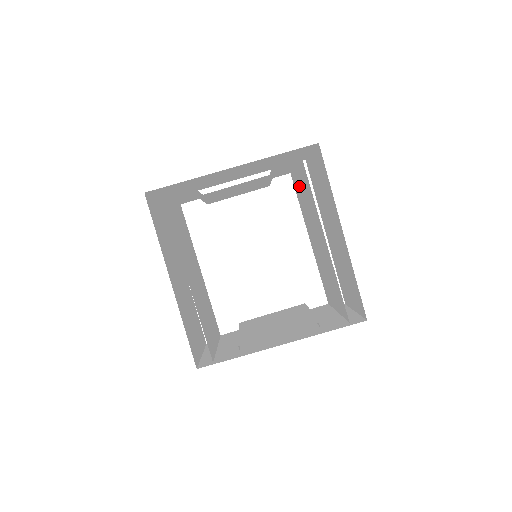
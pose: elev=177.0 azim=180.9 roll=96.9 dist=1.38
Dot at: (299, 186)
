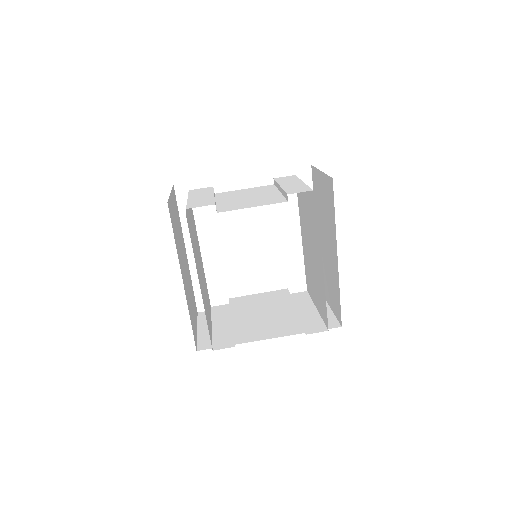
Dot at: (304, 198)
